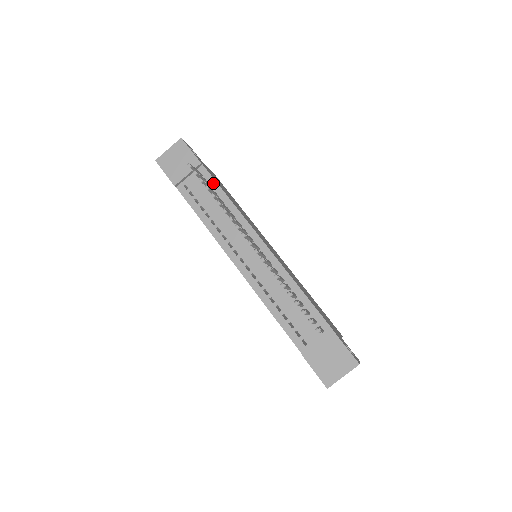
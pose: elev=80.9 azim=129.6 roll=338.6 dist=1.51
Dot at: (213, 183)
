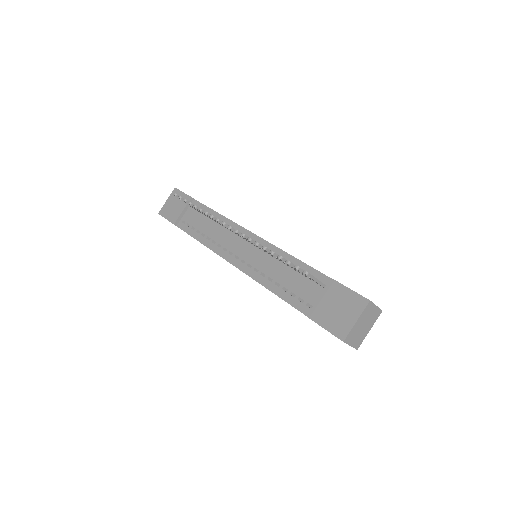
Dot at: (204, 208)
